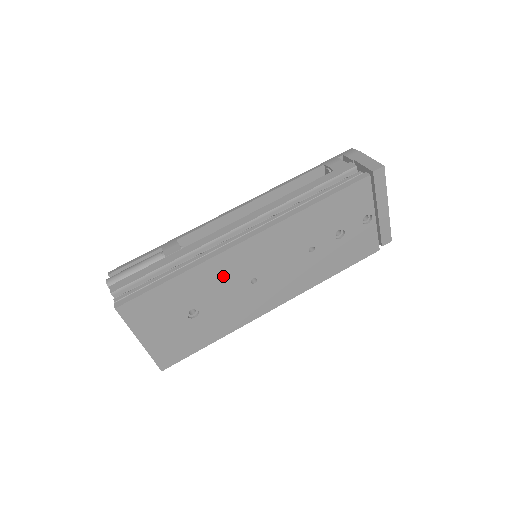
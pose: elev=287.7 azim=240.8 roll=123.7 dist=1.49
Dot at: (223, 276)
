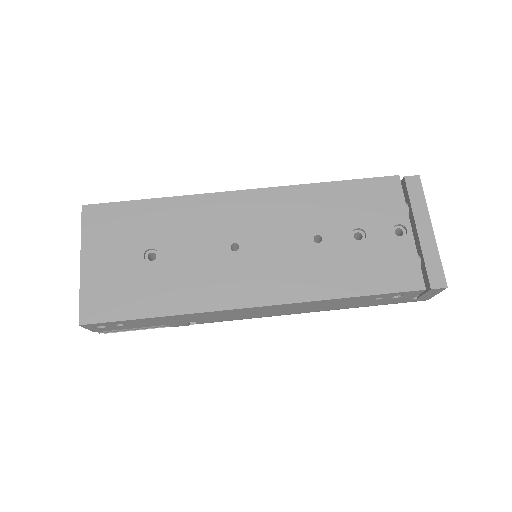
Dot at: (201, 223)
